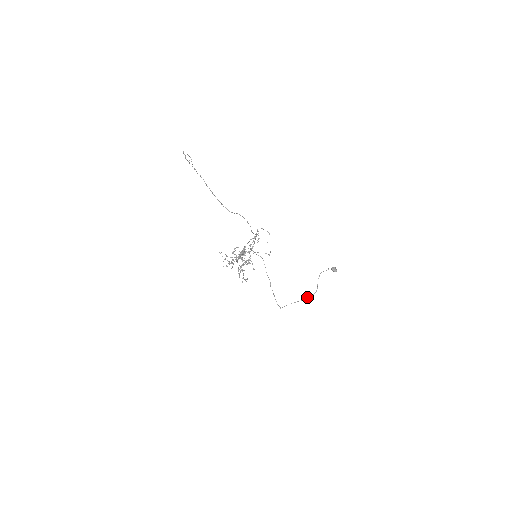
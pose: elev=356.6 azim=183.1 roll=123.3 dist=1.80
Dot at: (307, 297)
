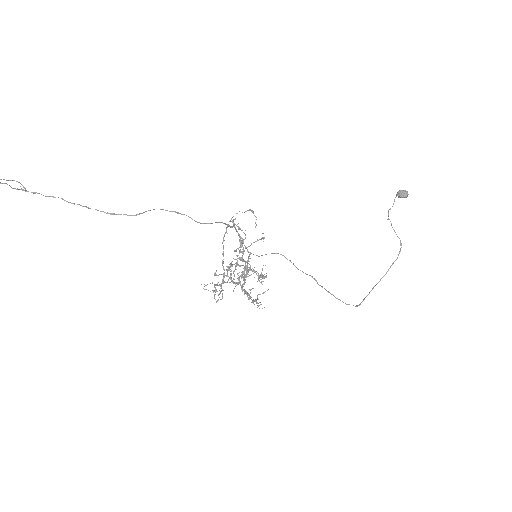
Dot at: (392, 263)
